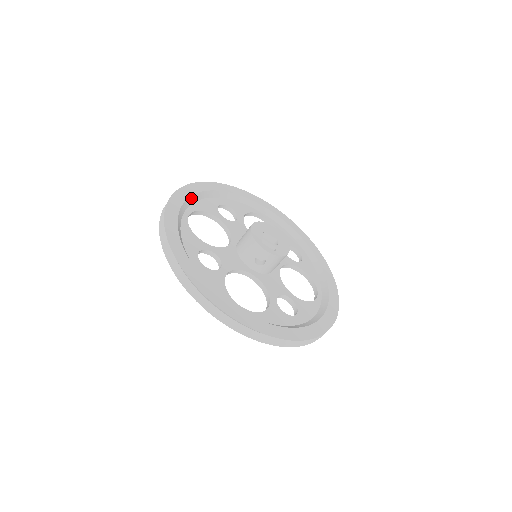
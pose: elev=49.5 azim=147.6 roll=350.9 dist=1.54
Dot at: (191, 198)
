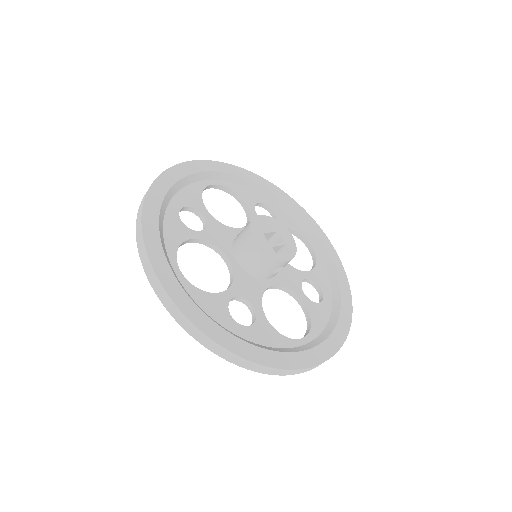
Dot at: (161, 241)
